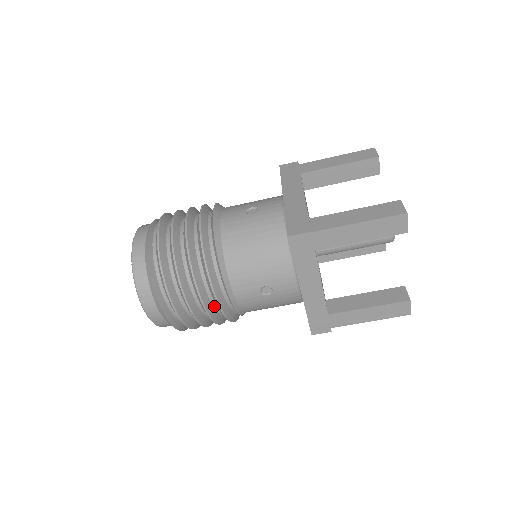
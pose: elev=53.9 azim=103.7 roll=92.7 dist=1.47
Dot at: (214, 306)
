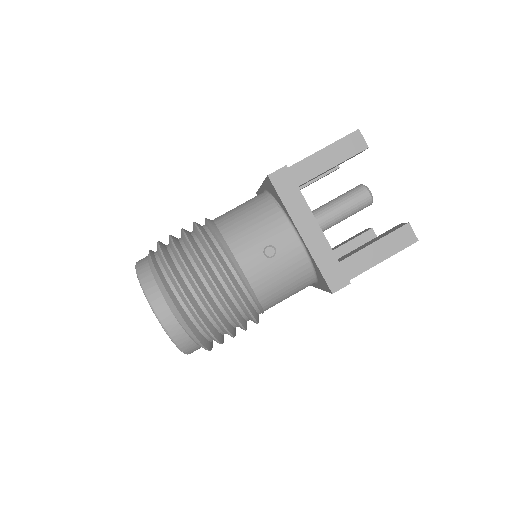
Dot at: (224, 287)
